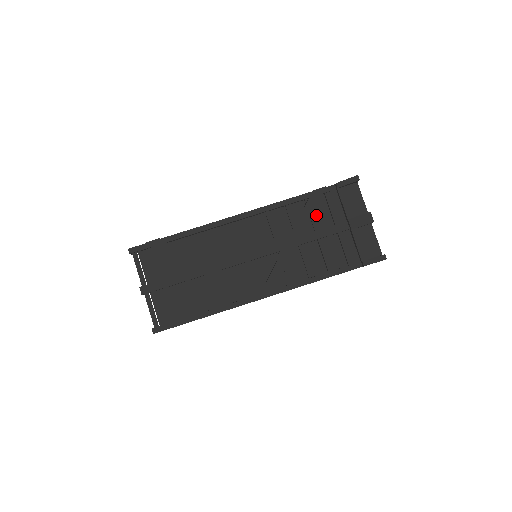
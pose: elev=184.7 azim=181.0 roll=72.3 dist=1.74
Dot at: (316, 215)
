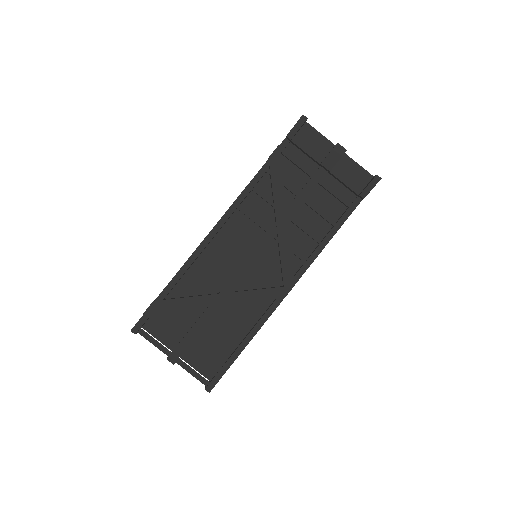
Dot at: (287, 179)
